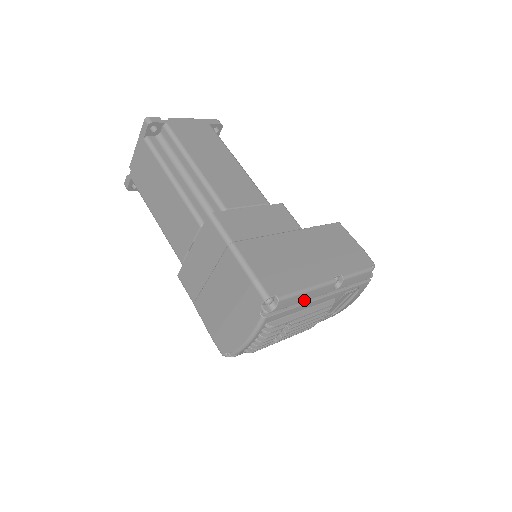
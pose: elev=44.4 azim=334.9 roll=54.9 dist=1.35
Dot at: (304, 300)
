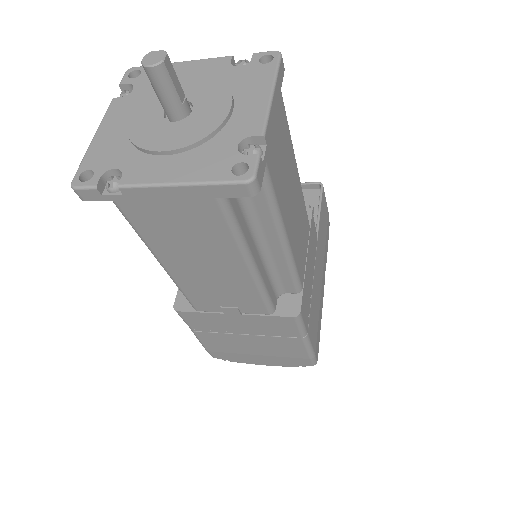
Dot at: occluded
